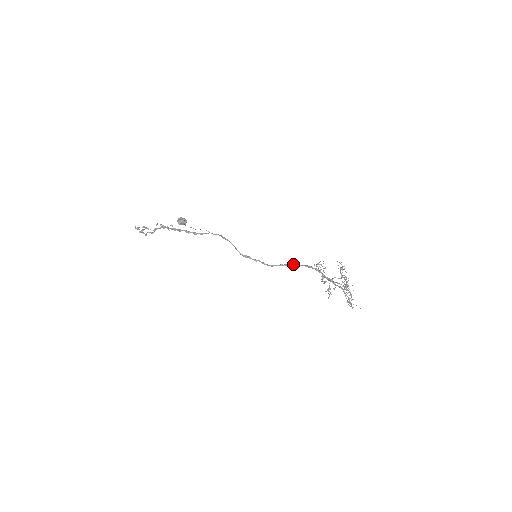
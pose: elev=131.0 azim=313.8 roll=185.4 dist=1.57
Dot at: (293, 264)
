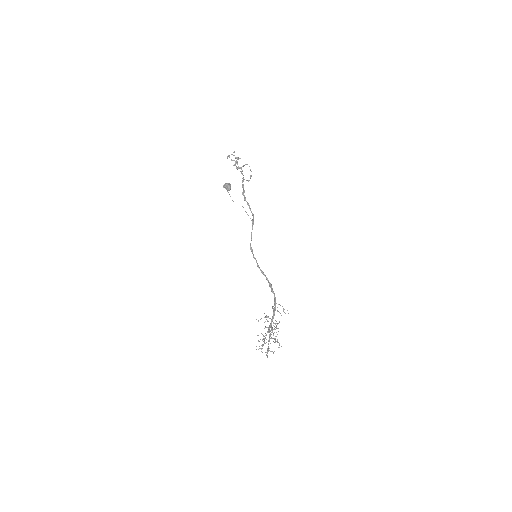
Dot at: occluded
